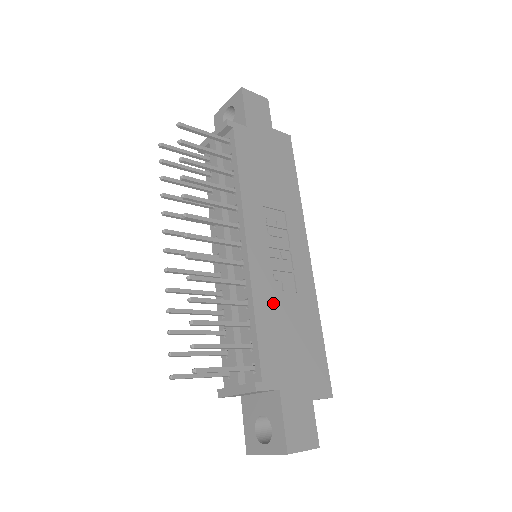
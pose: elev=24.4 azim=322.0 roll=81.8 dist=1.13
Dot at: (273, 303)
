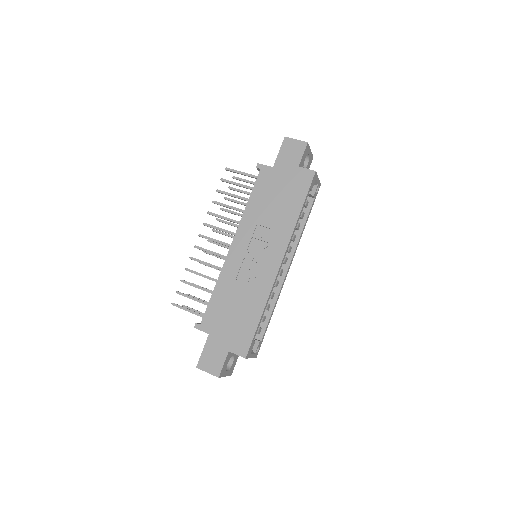
Dot at: (231, 286)
